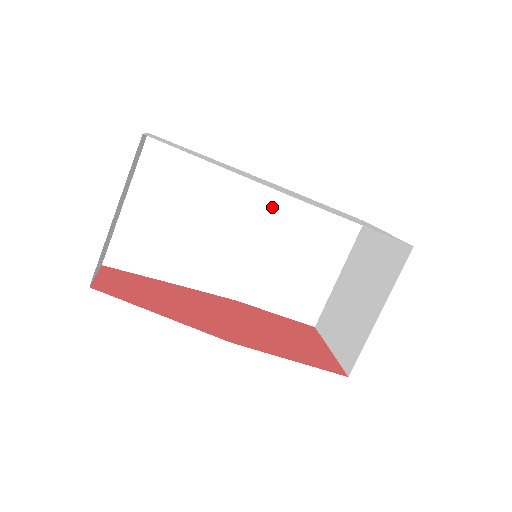
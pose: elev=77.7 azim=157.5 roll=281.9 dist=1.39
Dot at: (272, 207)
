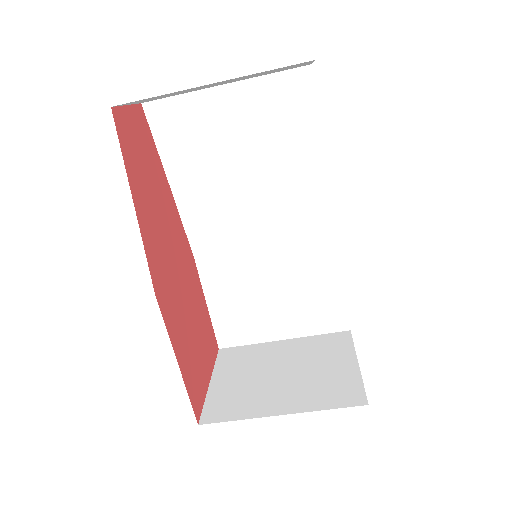
Dot at: (310, 236)
